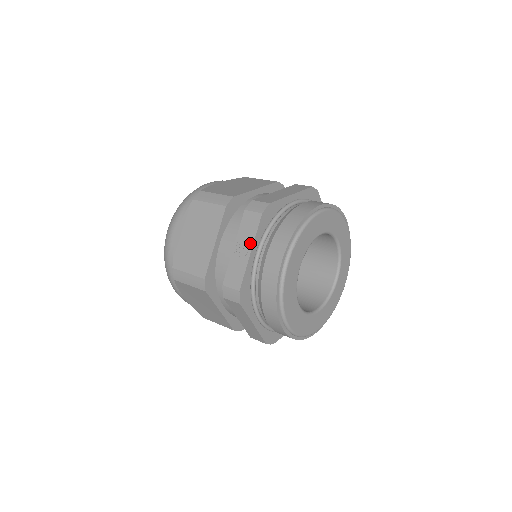
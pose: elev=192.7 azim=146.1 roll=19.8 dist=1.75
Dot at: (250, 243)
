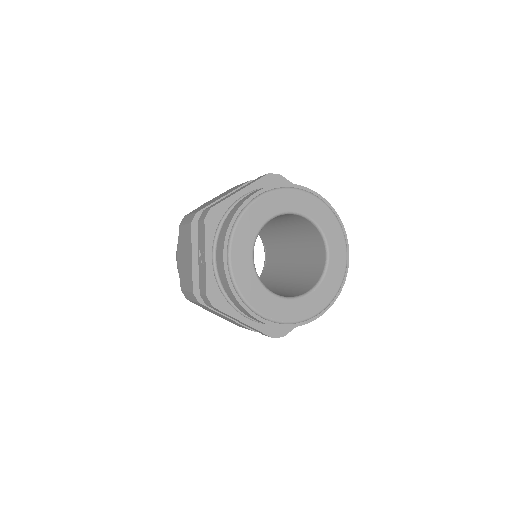
Dot at: (204, 250)
